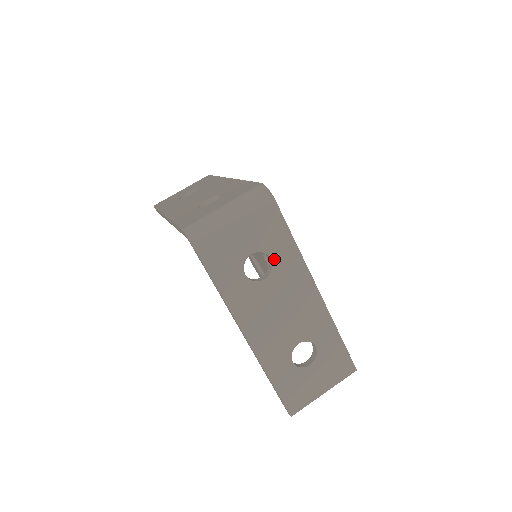
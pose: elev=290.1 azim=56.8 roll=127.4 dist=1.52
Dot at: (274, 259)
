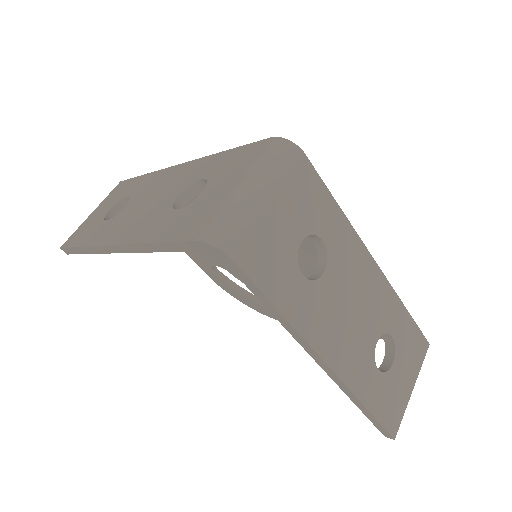
Dot at: (325, 239)
